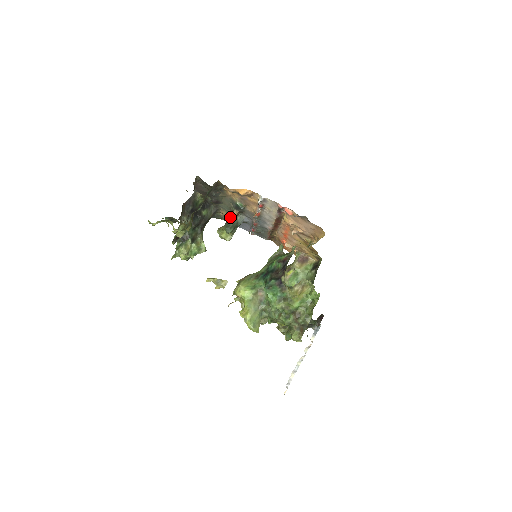
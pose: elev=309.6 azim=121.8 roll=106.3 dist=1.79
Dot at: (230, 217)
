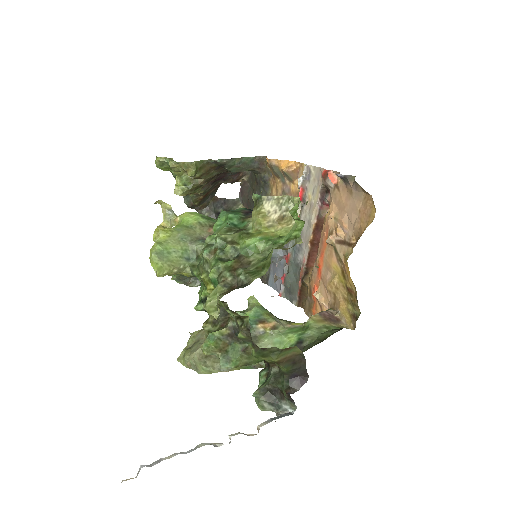
Dot at: occluded
